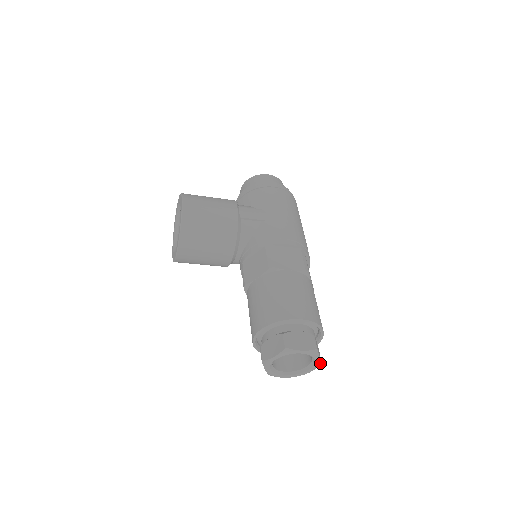
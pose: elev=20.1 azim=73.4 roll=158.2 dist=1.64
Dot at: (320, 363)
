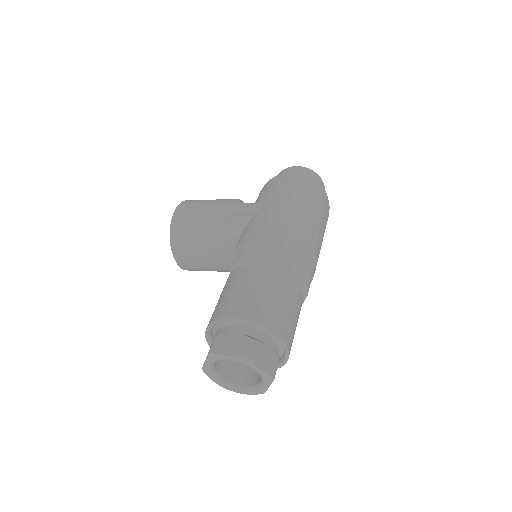
Dot at: (269, 376)
